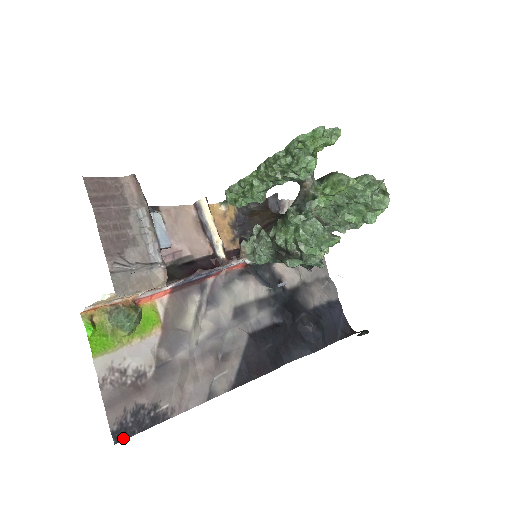
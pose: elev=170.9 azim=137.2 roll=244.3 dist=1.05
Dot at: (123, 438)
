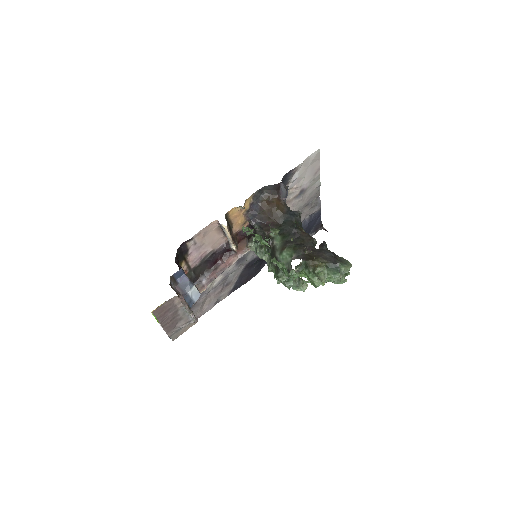
Dot at: occluded
